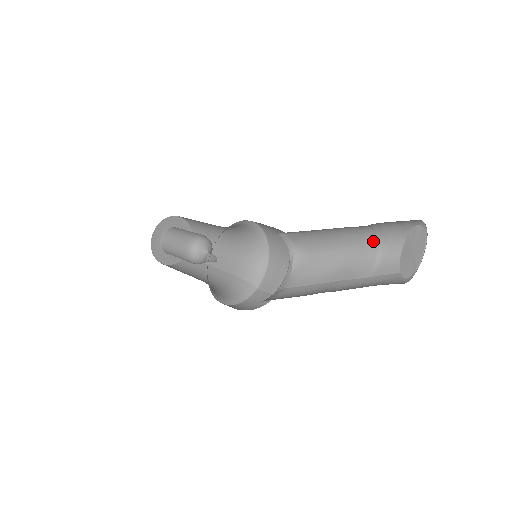
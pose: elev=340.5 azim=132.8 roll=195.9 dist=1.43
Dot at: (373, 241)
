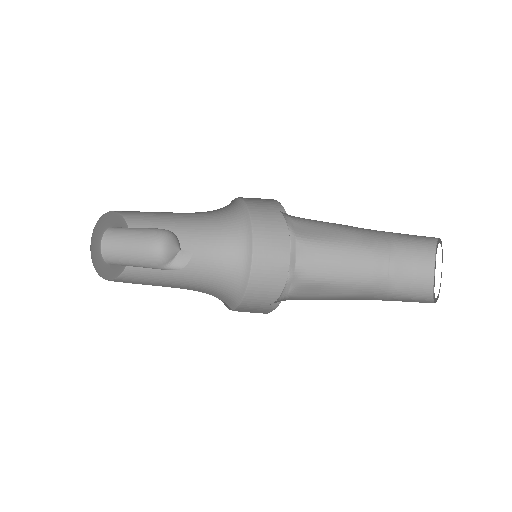
Dot at: (382, 278)
